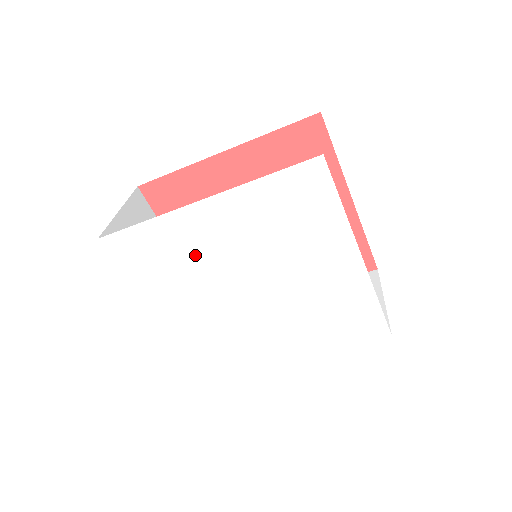
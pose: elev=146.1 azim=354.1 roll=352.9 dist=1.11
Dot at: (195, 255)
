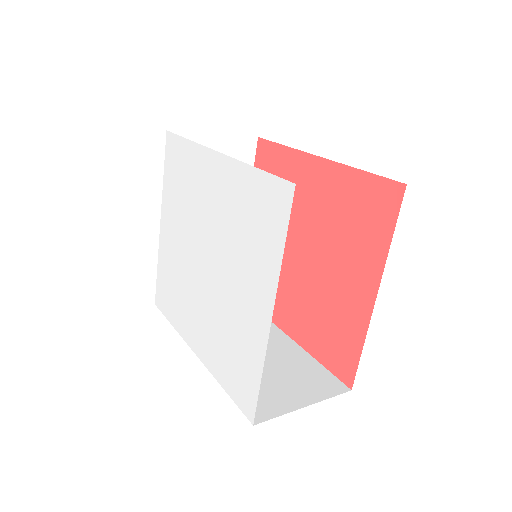
Dot at: (195, 196)
